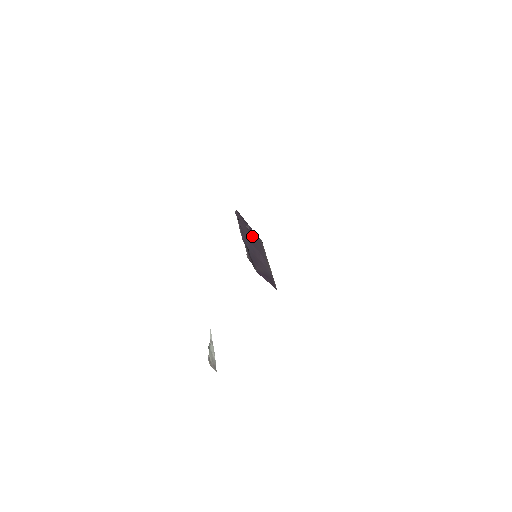
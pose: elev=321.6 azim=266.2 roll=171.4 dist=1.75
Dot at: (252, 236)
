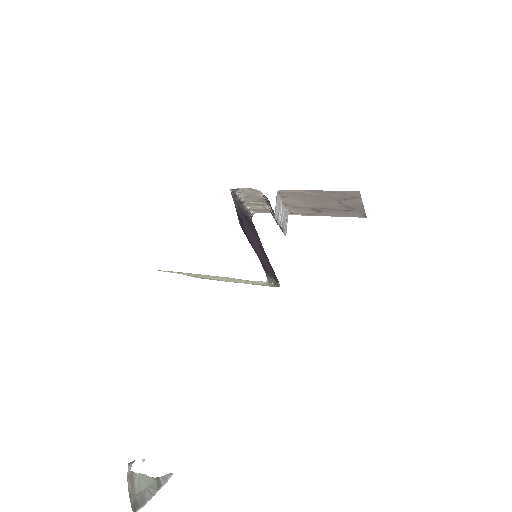
Dot at: (262, 250)
